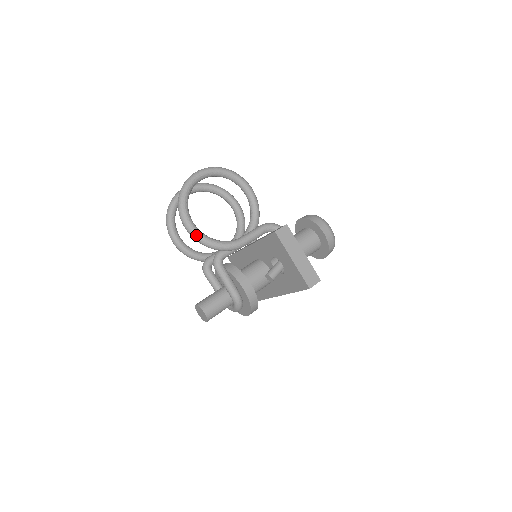
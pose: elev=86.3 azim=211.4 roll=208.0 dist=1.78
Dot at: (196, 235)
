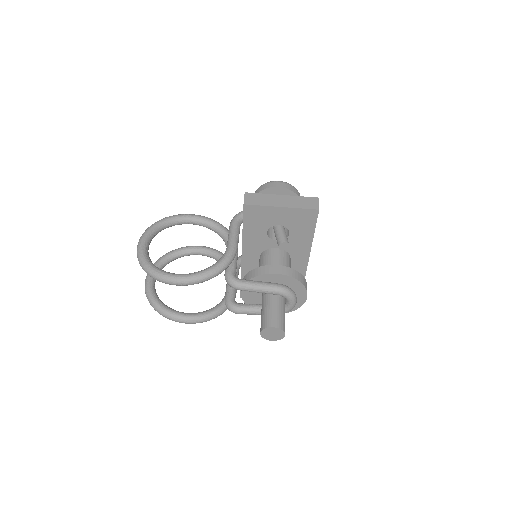
Dot at: (193, 278)
